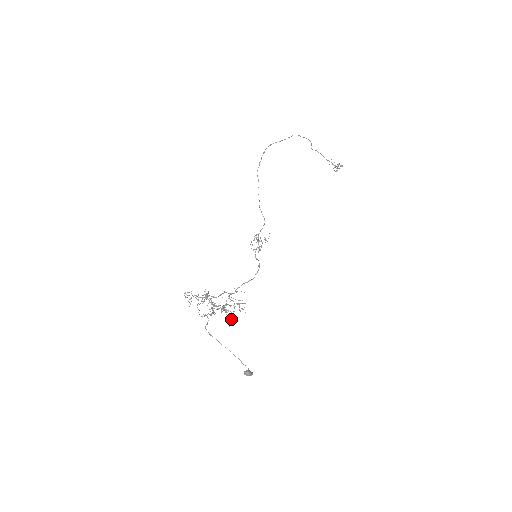
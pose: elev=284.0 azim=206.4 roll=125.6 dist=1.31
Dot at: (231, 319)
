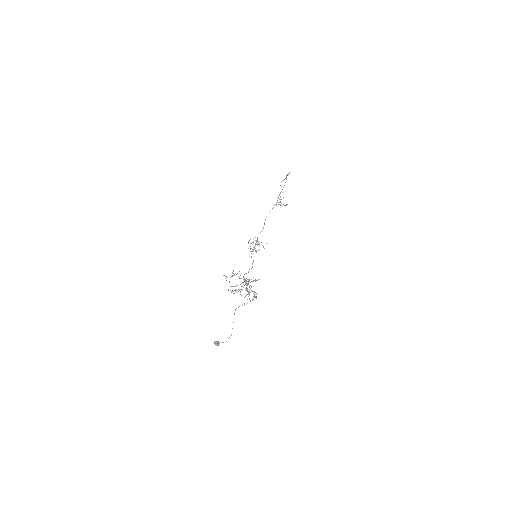
Dot at: occluded
